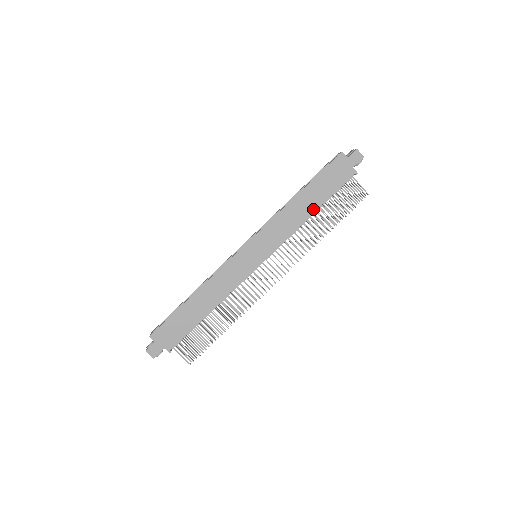
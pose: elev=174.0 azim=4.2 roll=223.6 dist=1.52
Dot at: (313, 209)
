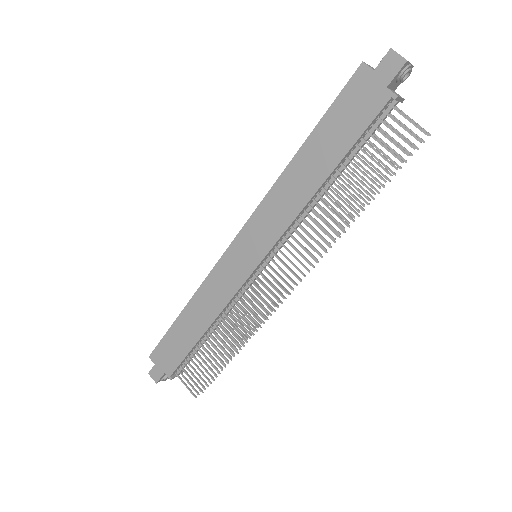
Dot at: (323, 176)
